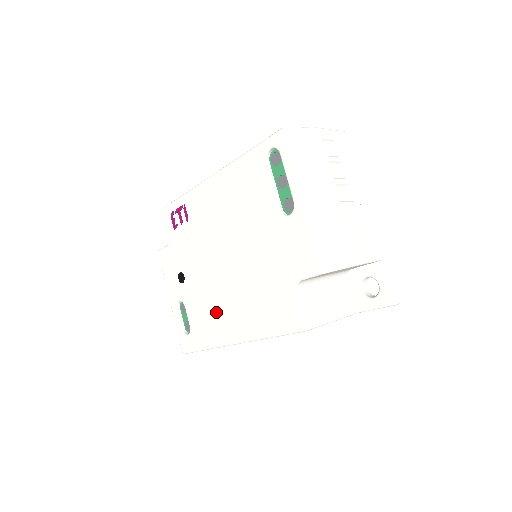
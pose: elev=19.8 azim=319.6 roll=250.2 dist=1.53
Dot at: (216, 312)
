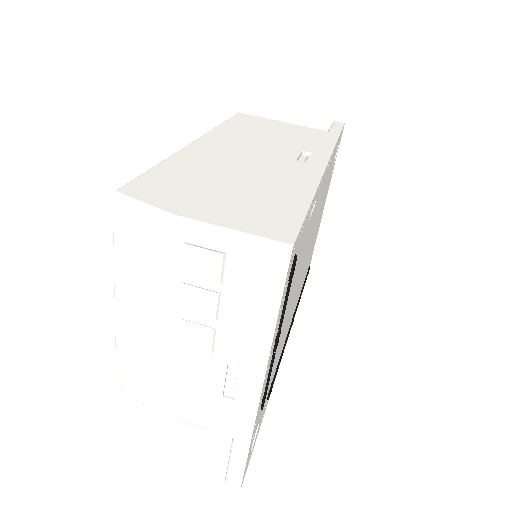
Dot at: occluded
